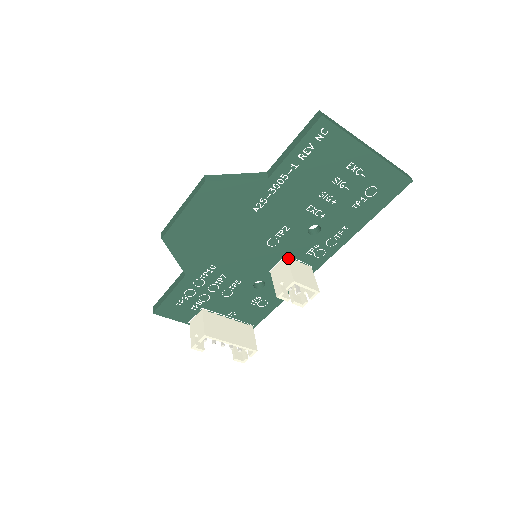
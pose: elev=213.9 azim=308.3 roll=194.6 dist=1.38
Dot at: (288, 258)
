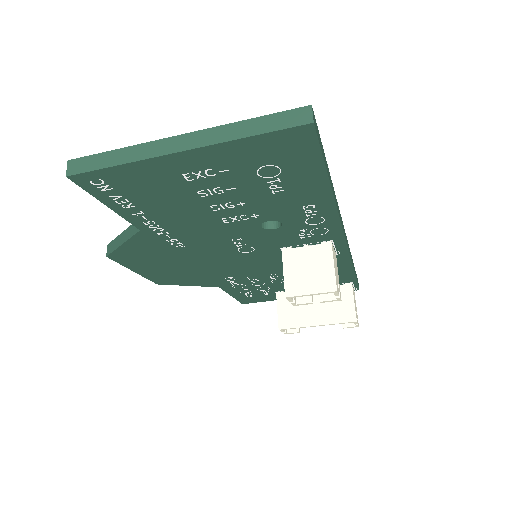
Dot at: (284, 252)
